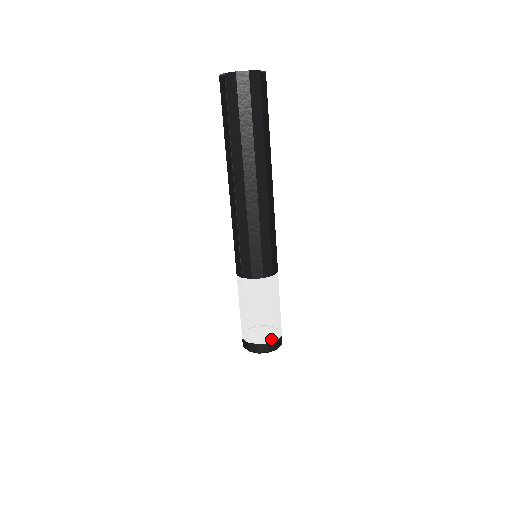
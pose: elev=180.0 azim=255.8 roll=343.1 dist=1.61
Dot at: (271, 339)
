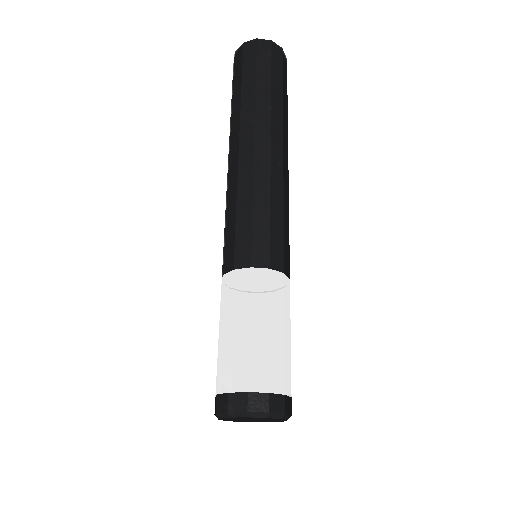
Dot at: (256, 386)
